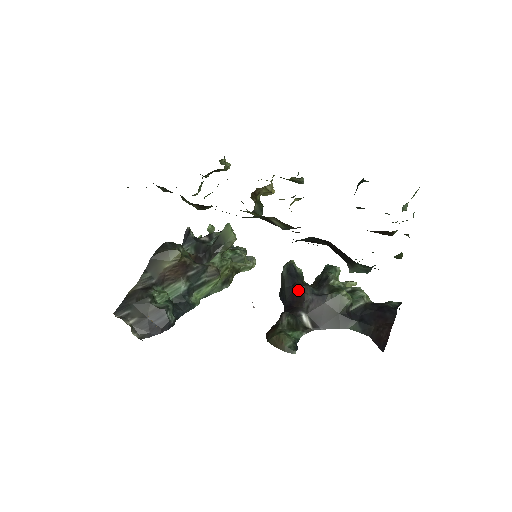
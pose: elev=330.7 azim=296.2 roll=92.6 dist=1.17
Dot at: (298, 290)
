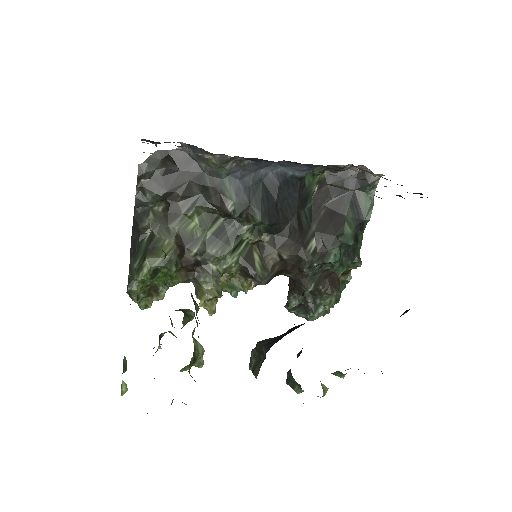
Dot at: occluded
